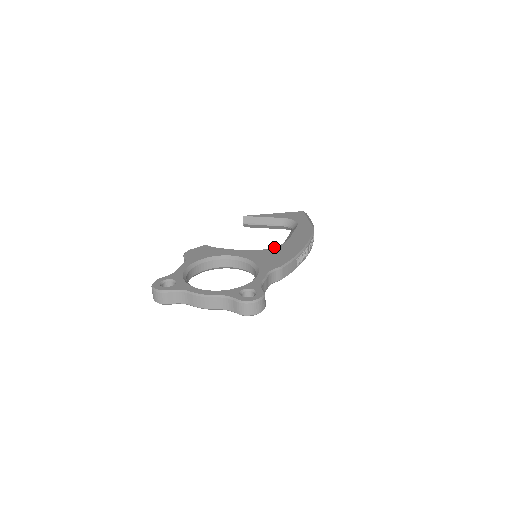
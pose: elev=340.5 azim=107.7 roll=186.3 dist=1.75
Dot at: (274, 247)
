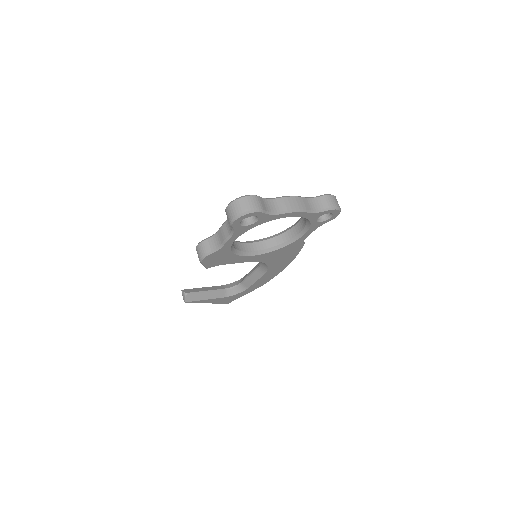
Dot at: occluded
